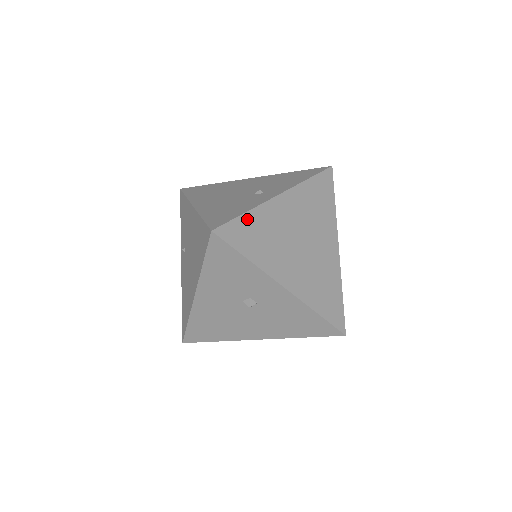
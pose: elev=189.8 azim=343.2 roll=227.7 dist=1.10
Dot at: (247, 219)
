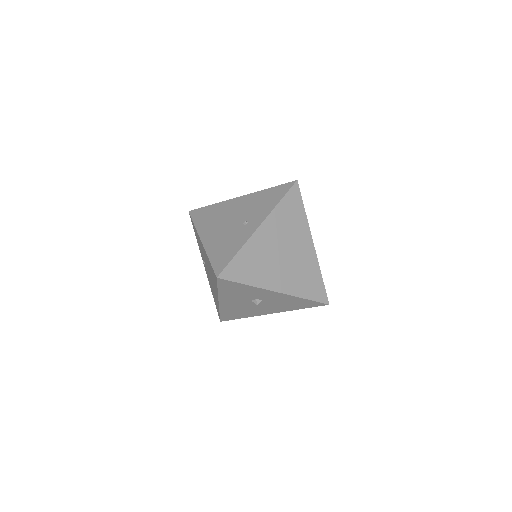
Dot at: (239, 257)
